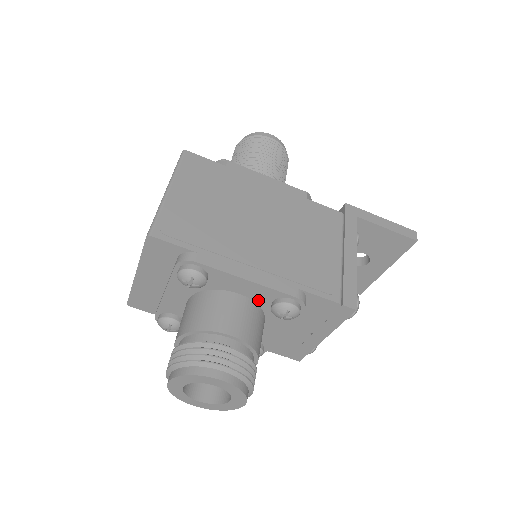
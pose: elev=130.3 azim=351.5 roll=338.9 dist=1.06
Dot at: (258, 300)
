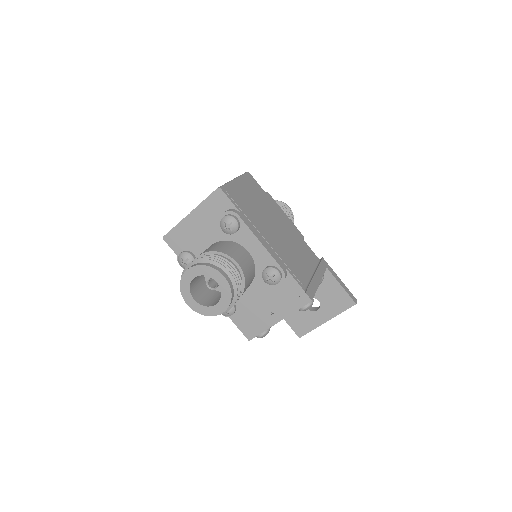
Dot at: (257, 262)
